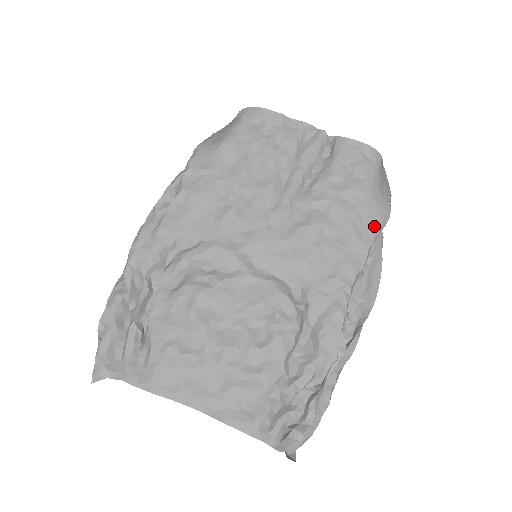
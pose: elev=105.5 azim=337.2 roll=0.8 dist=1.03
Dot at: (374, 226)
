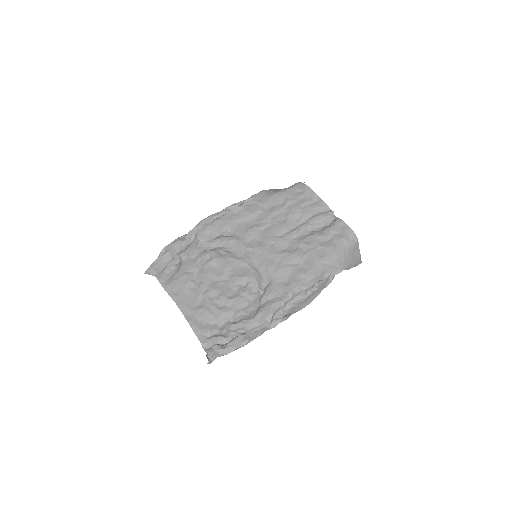
Dot at: (326, 272)
